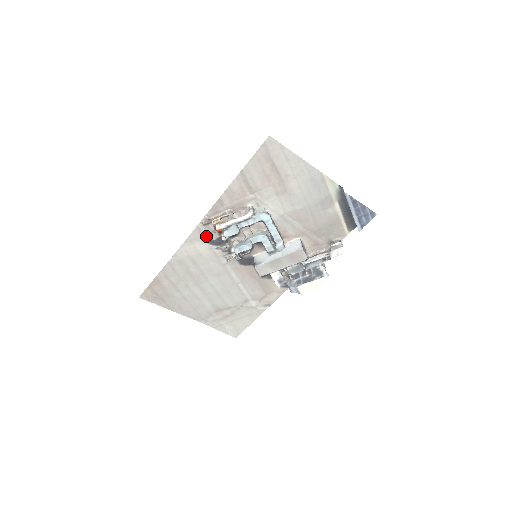
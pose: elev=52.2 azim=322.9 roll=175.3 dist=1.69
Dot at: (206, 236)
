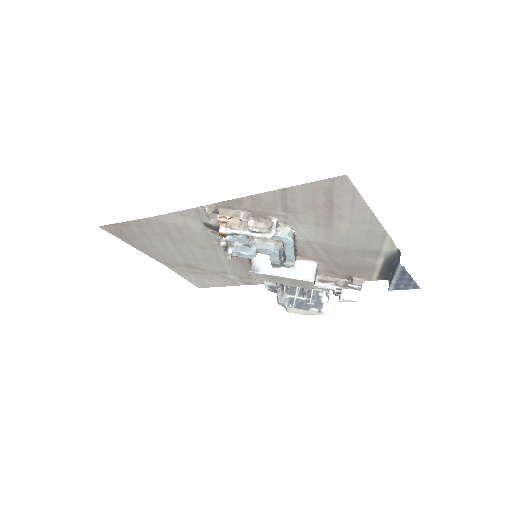
Dot at: (204, 219)
